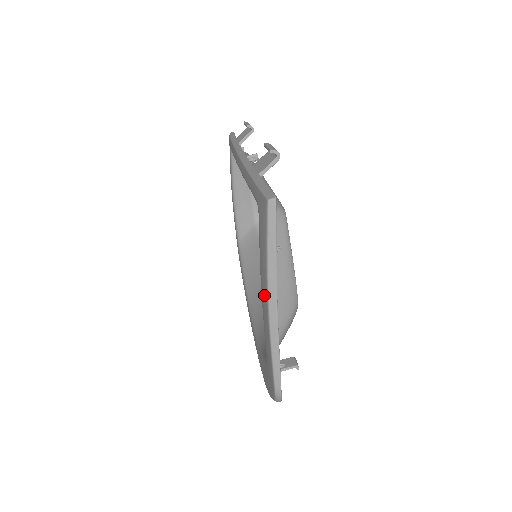
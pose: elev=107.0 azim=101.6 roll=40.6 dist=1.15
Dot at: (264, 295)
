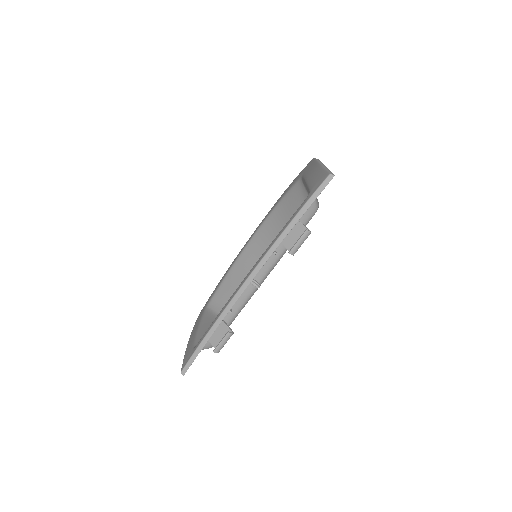
Dot at: (191, 337)
